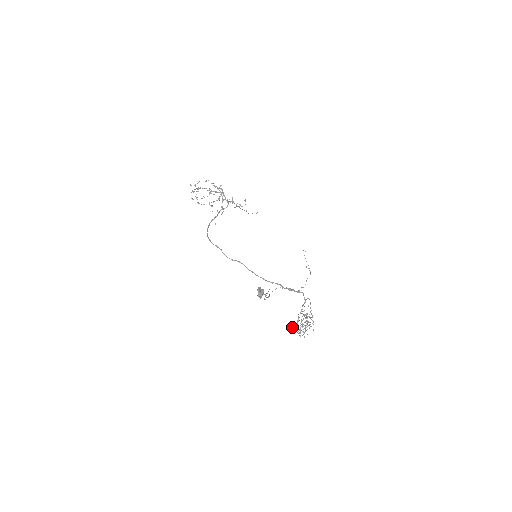
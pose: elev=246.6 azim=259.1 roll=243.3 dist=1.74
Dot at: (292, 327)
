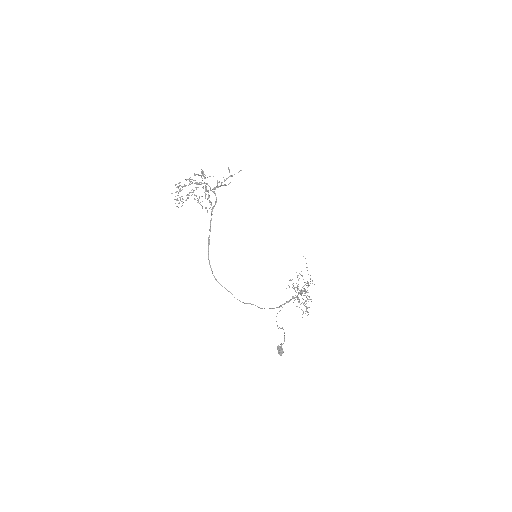
Dot at: occluded
